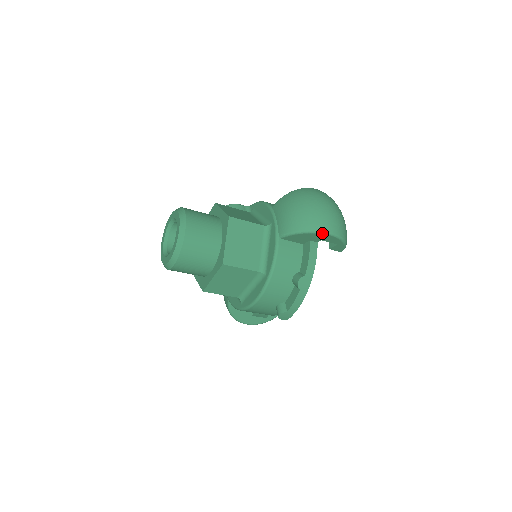
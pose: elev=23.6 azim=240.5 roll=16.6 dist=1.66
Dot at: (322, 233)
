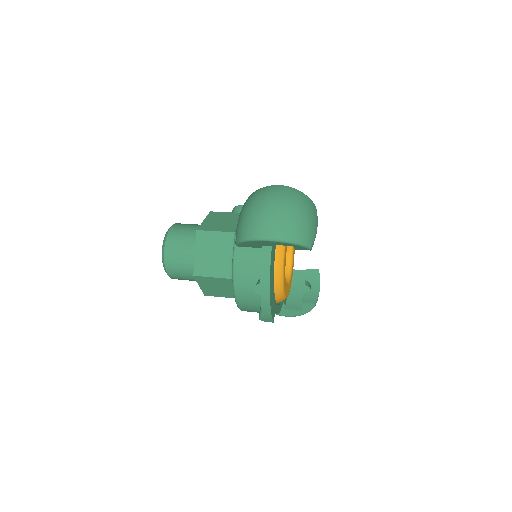
Dot at: (259, 240)
